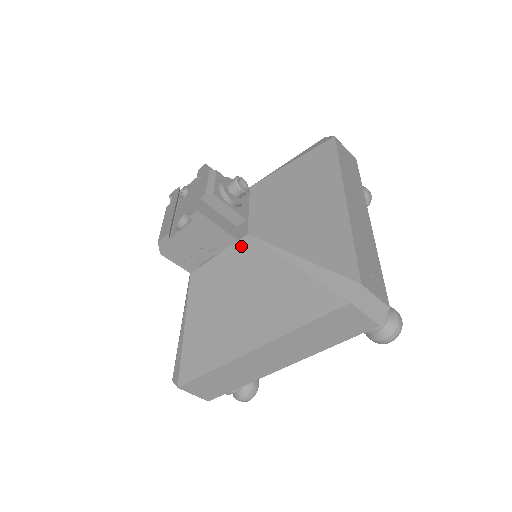
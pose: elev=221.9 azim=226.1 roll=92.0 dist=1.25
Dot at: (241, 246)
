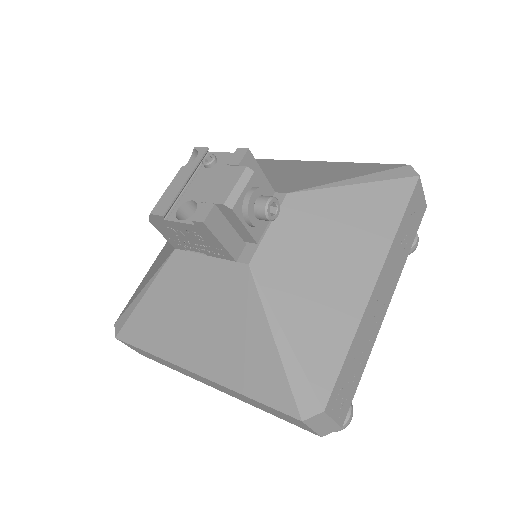
Dot at: (236, 270)
